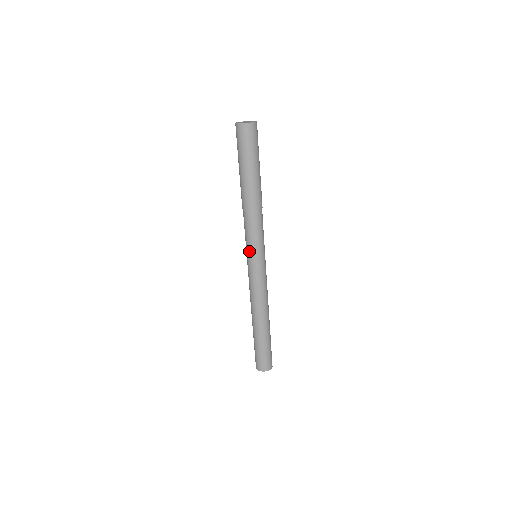
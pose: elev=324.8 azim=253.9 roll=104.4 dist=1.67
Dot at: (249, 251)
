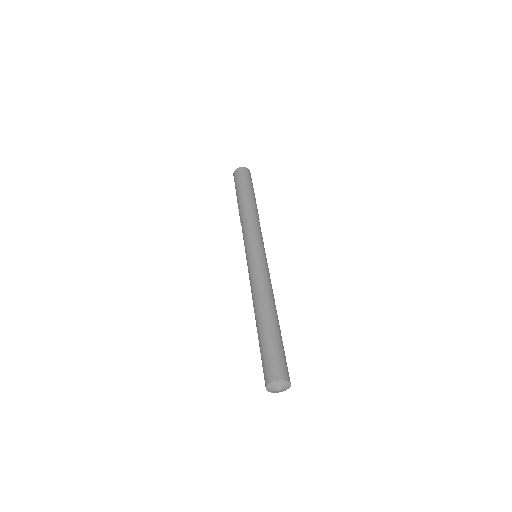
Dot at: (247, 246)
